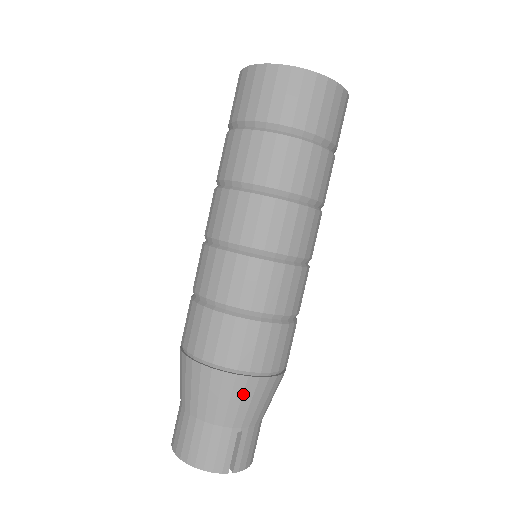
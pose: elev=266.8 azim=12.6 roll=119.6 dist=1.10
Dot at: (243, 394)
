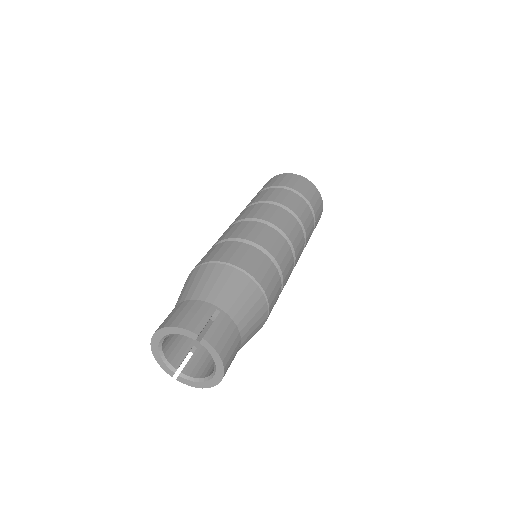
Dot at: (228, 280)
